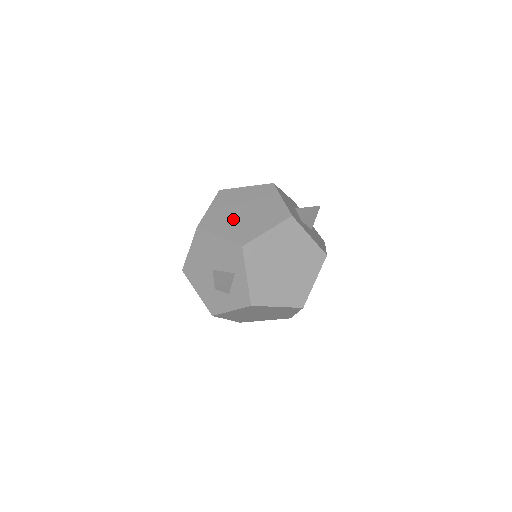
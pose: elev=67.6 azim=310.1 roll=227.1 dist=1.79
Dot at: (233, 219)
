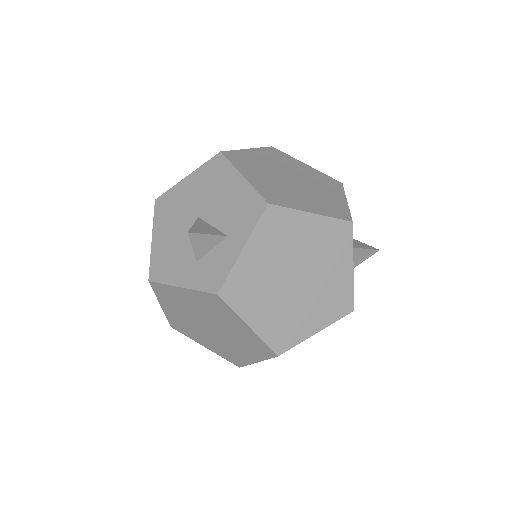
Dot at: (273, 175)
